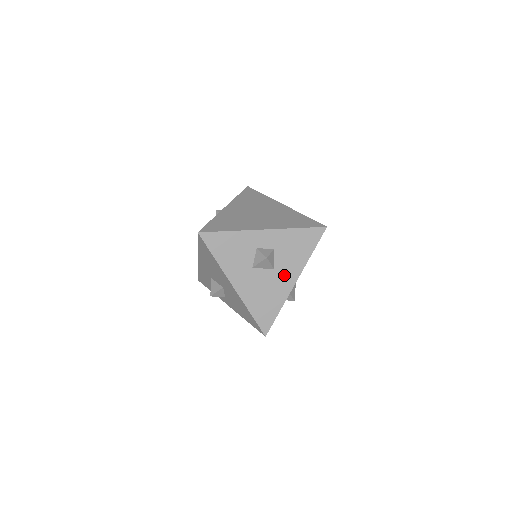
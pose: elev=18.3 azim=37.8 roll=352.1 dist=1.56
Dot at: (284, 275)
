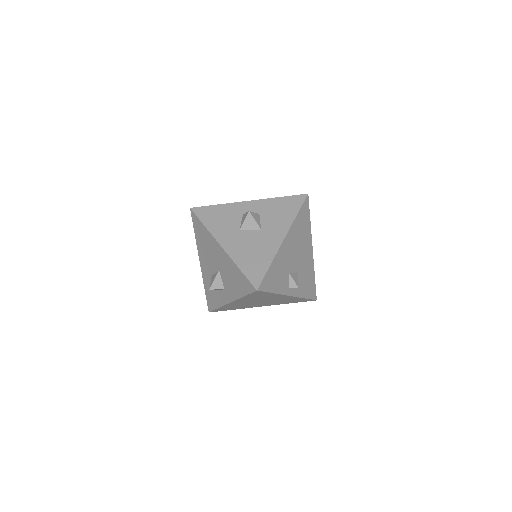
Dot at: (271, 233)
